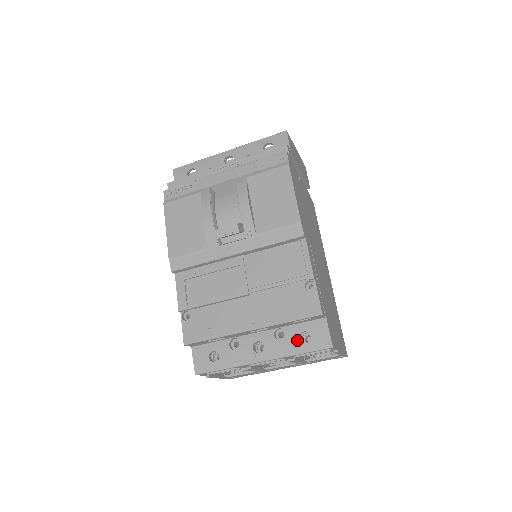
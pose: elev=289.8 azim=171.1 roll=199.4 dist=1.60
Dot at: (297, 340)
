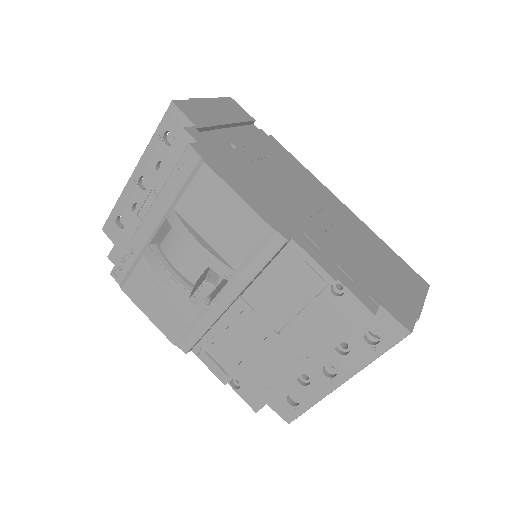
Dot at: (365, 345)
